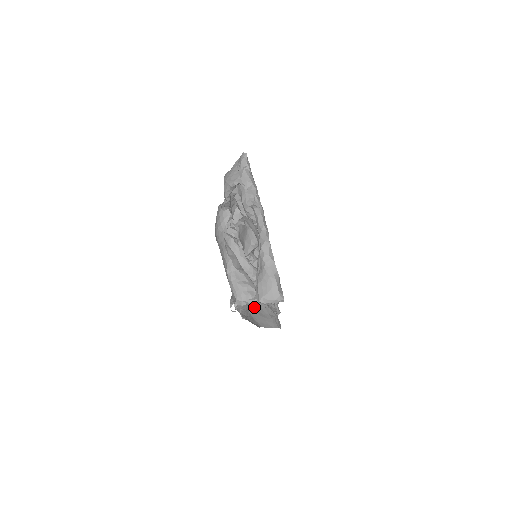
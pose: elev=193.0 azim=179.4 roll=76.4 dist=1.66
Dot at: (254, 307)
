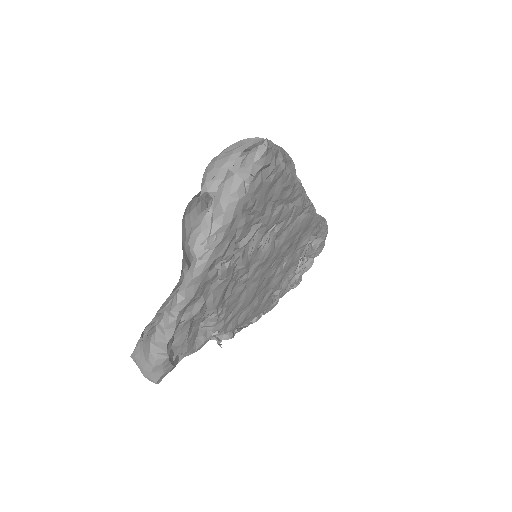
Dot at: occluded
